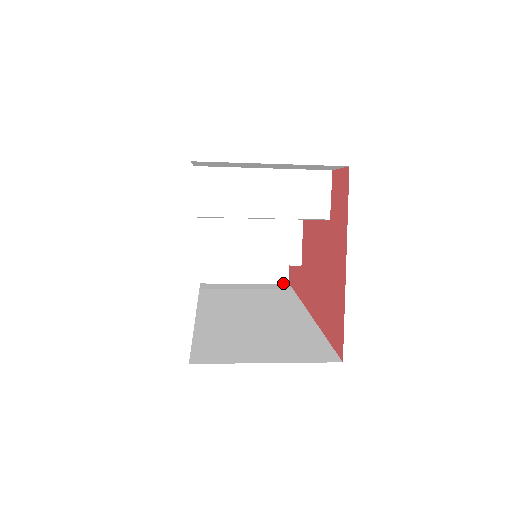
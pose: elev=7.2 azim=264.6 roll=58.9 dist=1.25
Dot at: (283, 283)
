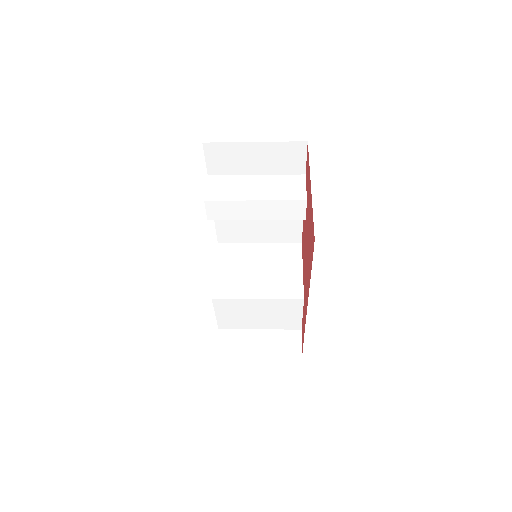
Dot at: occluded
